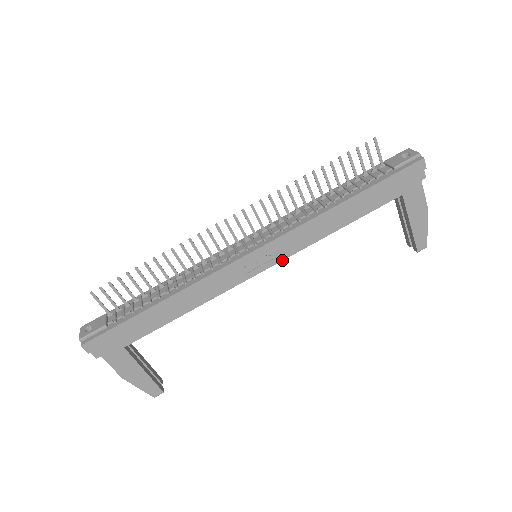
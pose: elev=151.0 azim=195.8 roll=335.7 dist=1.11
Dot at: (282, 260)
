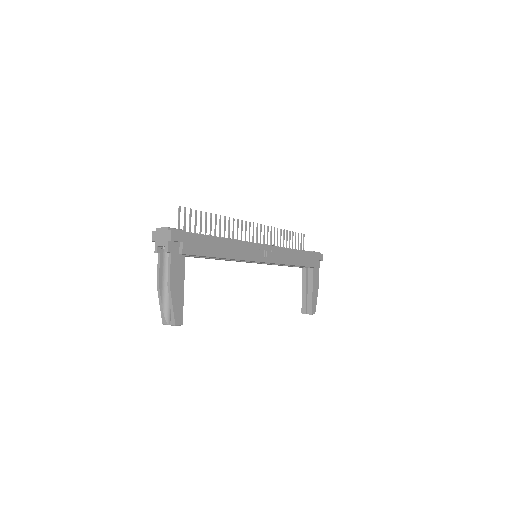
Dot at: (272, 263)
